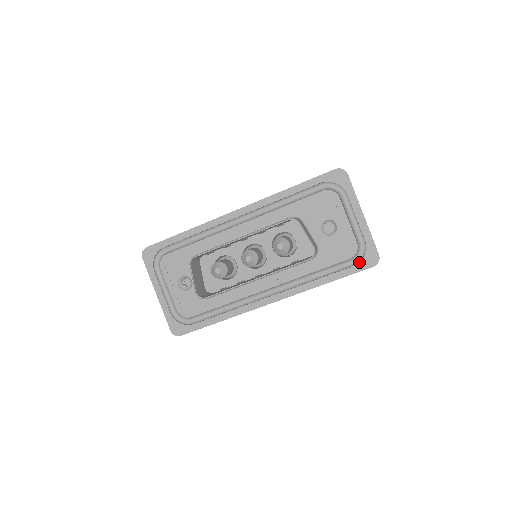
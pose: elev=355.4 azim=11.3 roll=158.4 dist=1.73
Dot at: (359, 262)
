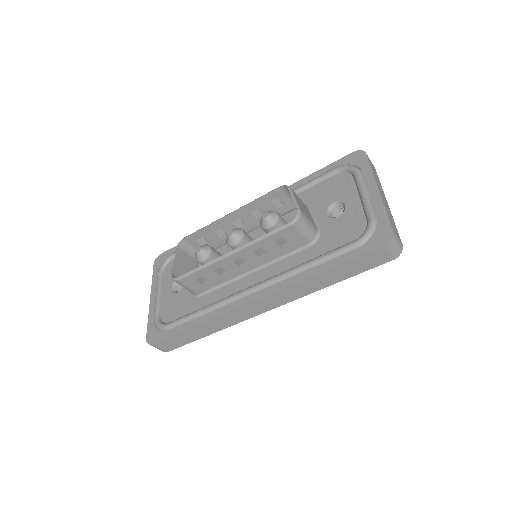
Dot at: (366, 242)
